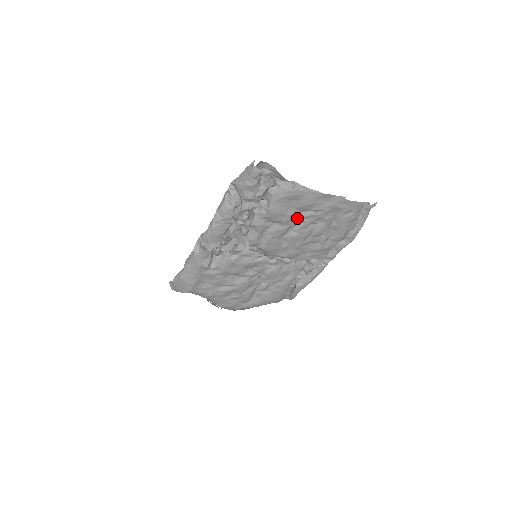
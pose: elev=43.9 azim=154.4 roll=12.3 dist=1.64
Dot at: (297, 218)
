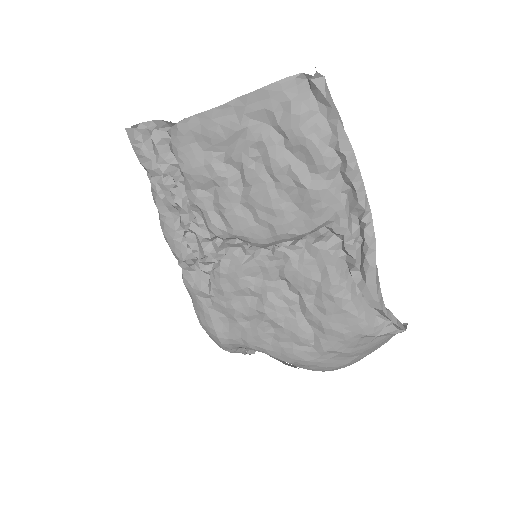
Dot at: (231, 165)
